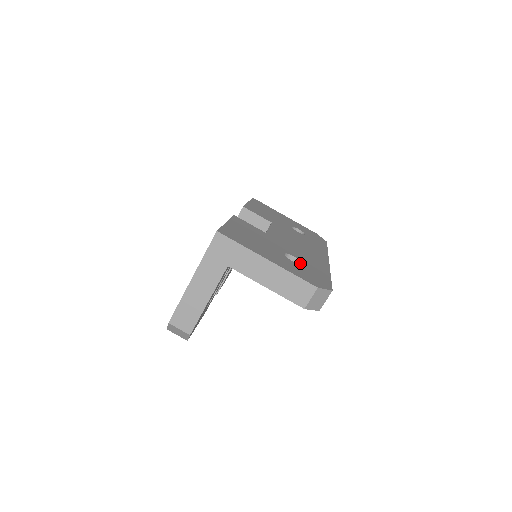
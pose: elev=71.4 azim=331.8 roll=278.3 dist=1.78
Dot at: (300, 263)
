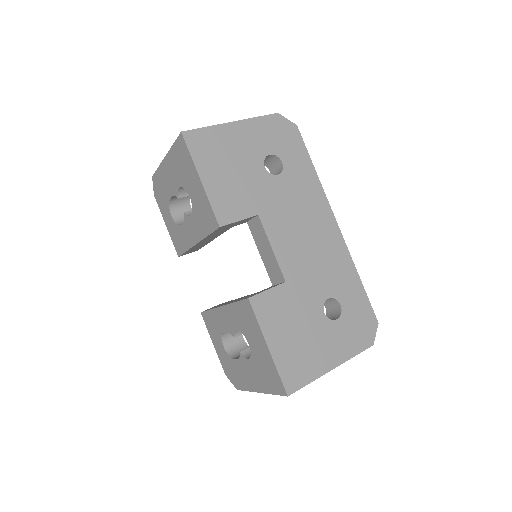
Dot at: (337, 302)
